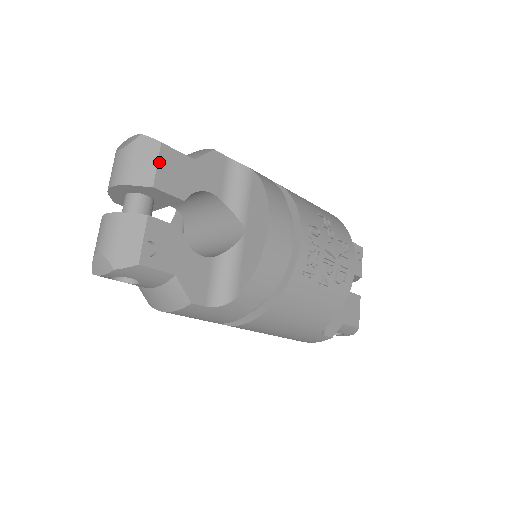
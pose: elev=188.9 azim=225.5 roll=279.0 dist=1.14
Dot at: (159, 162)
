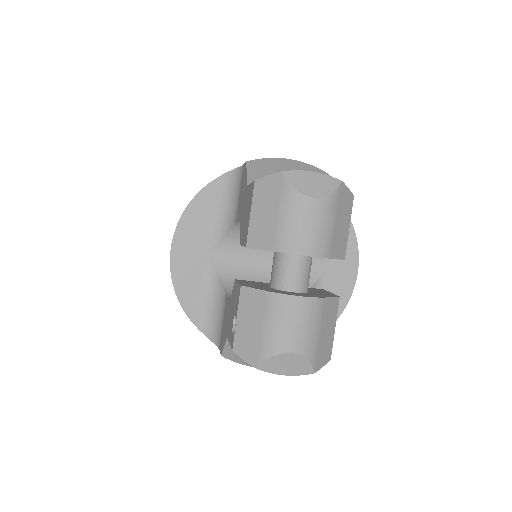
Dot at: (349, 223)
